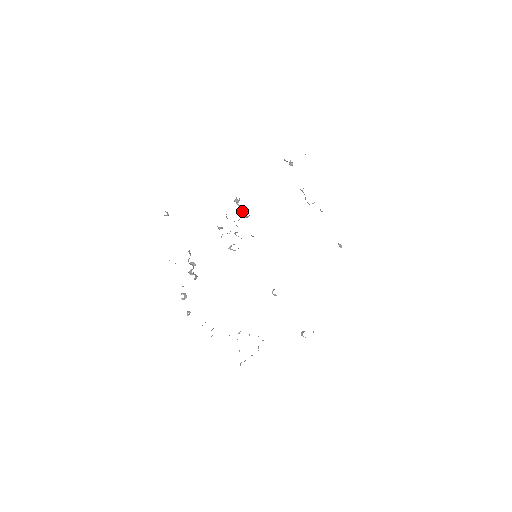
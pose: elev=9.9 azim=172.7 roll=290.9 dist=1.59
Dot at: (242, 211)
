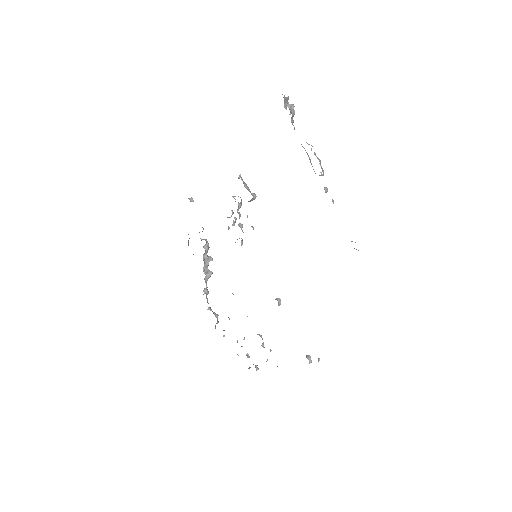
Dot at: occluded
